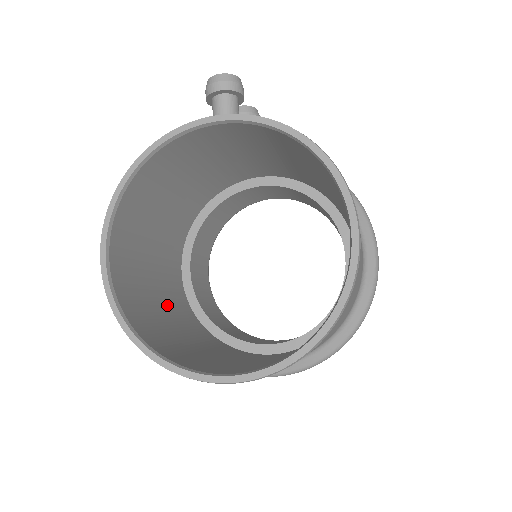
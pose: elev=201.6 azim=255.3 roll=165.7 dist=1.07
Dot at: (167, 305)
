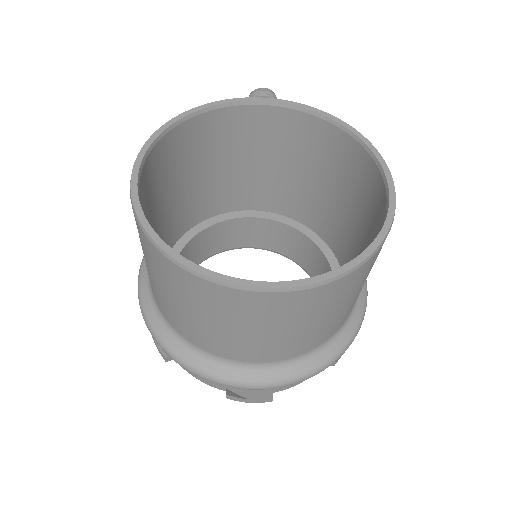
Dot at: occluded
